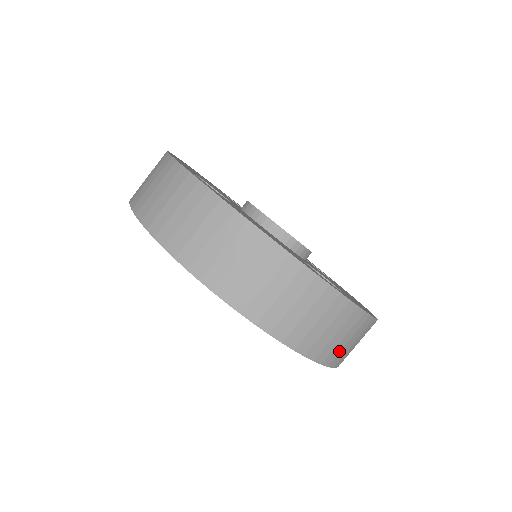
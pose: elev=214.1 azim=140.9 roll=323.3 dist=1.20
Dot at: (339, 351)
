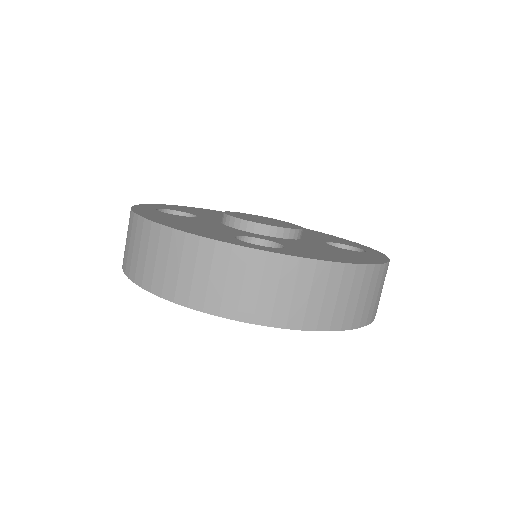
Dot at: (288, 308)
